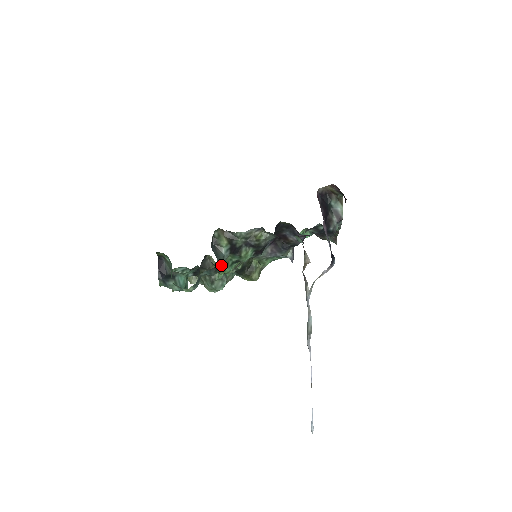
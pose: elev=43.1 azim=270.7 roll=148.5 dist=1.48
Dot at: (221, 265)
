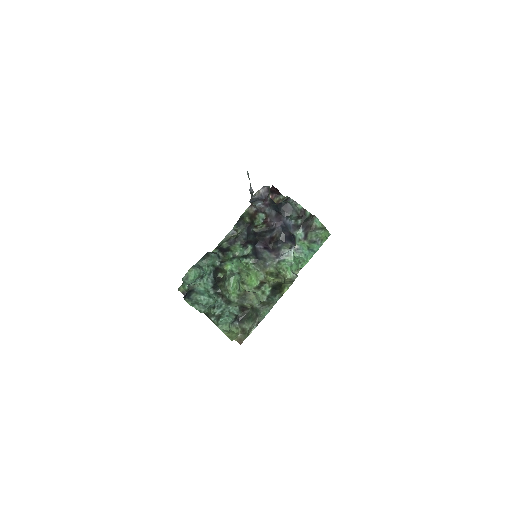
Dot at: (211, 253)
